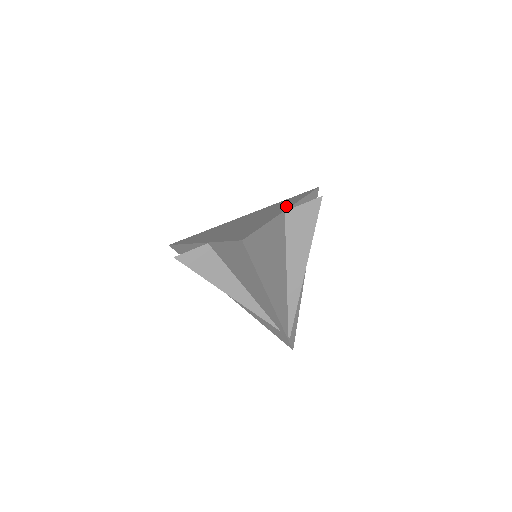
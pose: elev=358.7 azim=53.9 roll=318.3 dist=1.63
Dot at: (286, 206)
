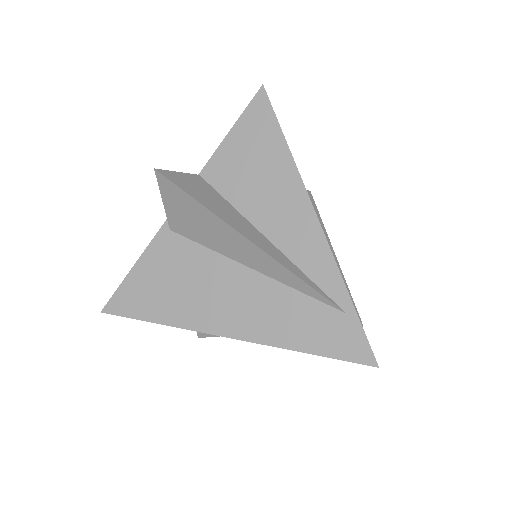
Dot at: occluded
